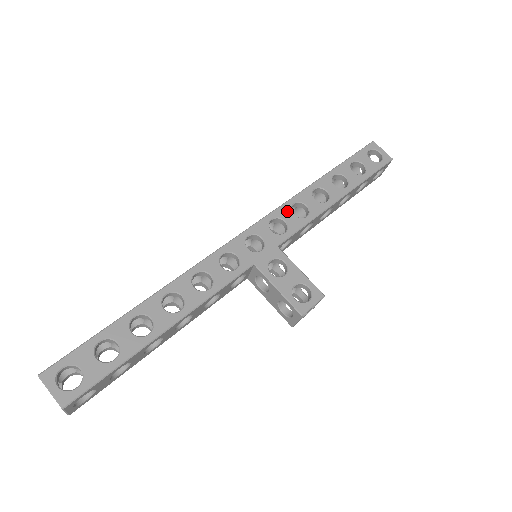
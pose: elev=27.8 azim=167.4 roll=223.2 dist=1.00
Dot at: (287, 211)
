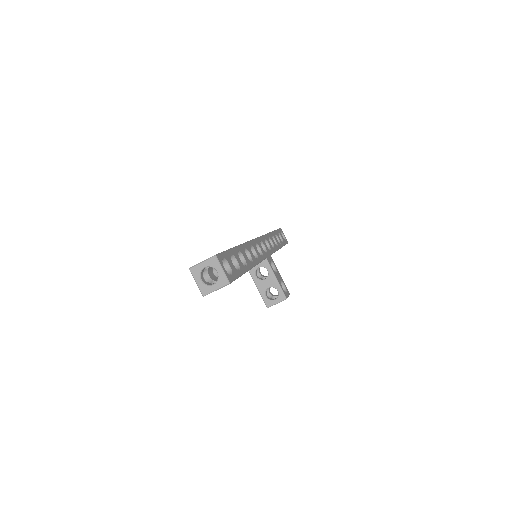
Dot at: (268, 239)
